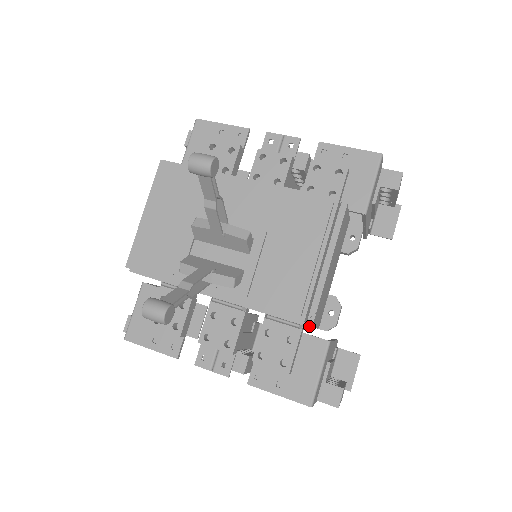
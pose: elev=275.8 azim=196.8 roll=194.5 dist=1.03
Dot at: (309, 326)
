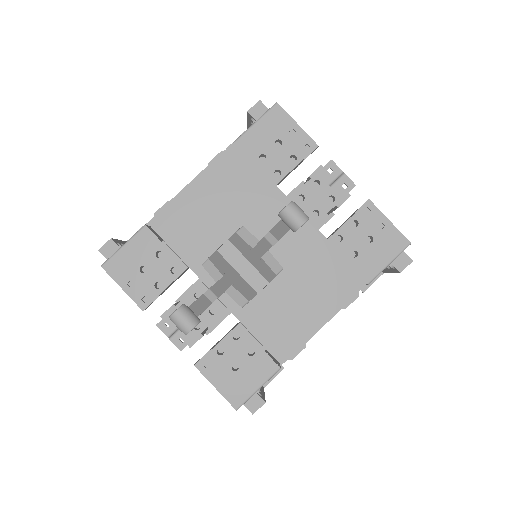
Dot at: (280, 362)
